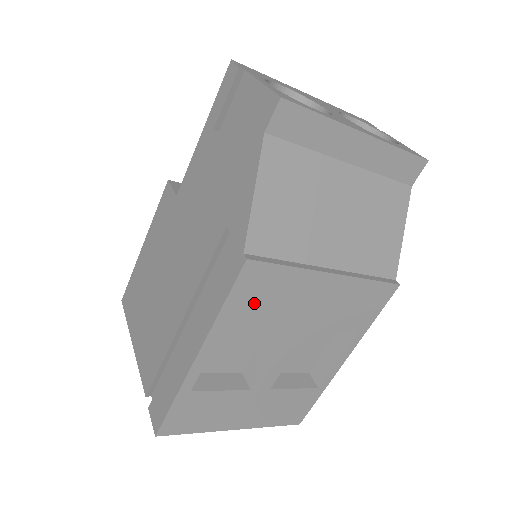
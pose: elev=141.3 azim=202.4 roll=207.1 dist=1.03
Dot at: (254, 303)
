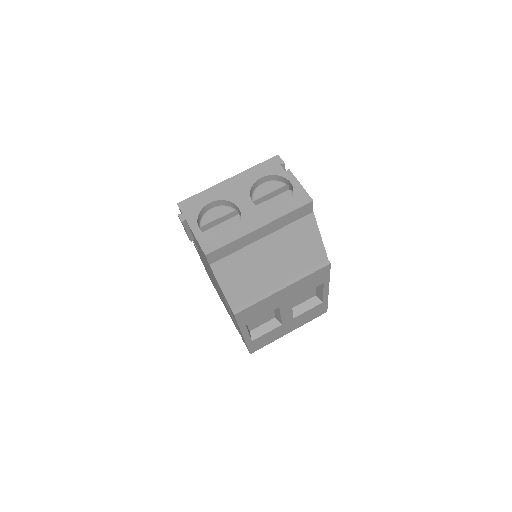
Dot at: (252, 316)
